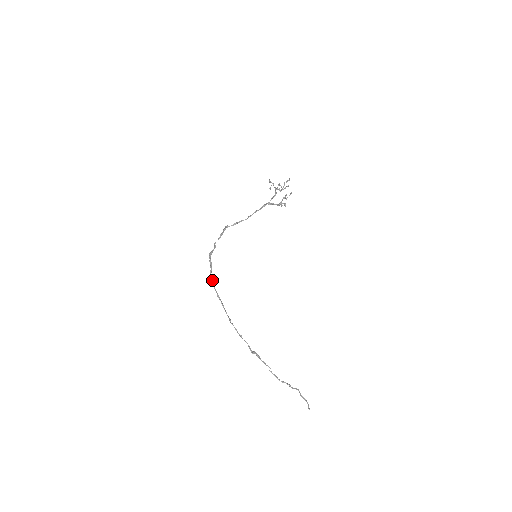
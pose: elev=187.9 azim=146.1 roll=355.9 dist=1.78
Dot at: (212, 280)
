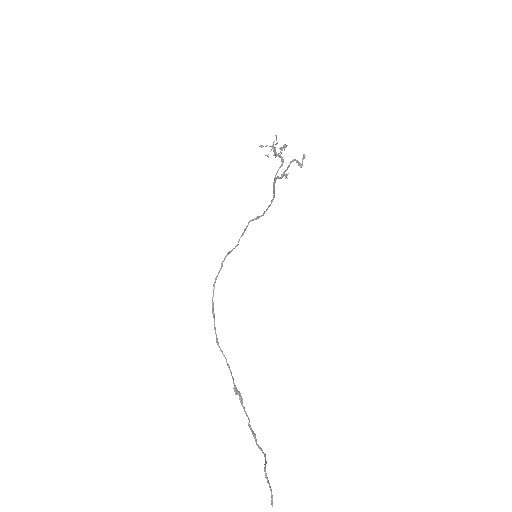
Dot at: (214, 288)
